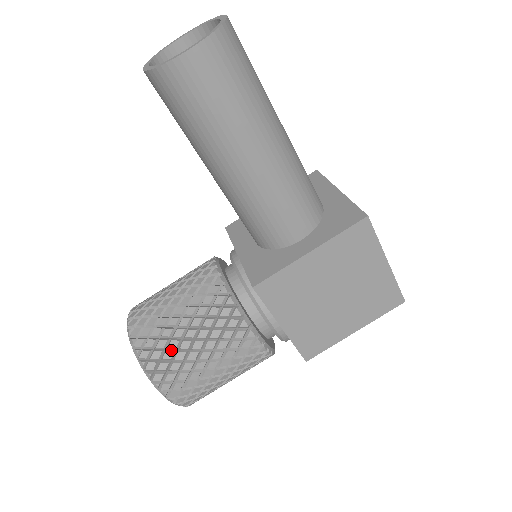
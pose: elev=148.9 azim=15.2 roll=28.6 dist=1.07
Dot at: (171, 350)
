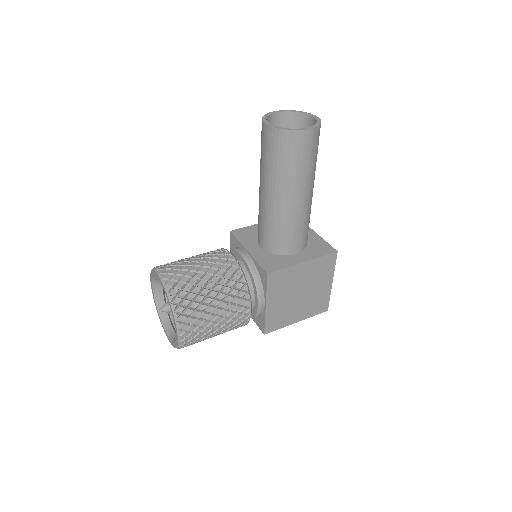
Dot at: (197, 302)
